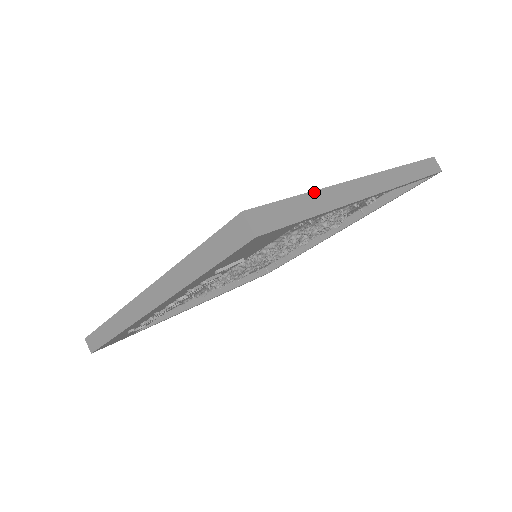
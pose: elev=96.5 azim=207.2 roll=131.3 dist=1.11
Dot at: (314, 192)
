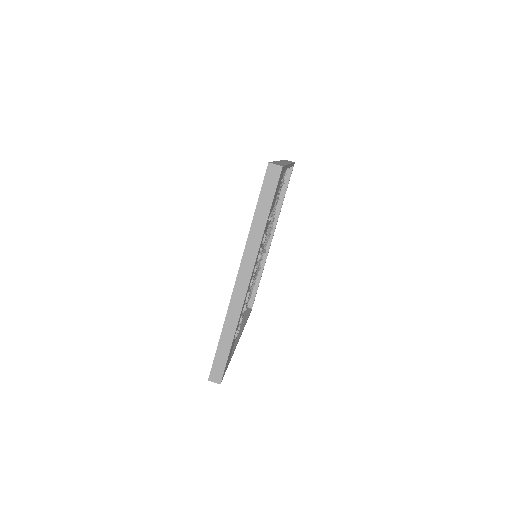
Dot at: occluded
